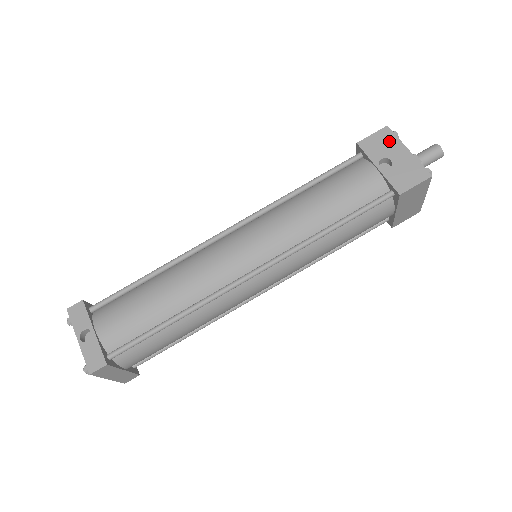
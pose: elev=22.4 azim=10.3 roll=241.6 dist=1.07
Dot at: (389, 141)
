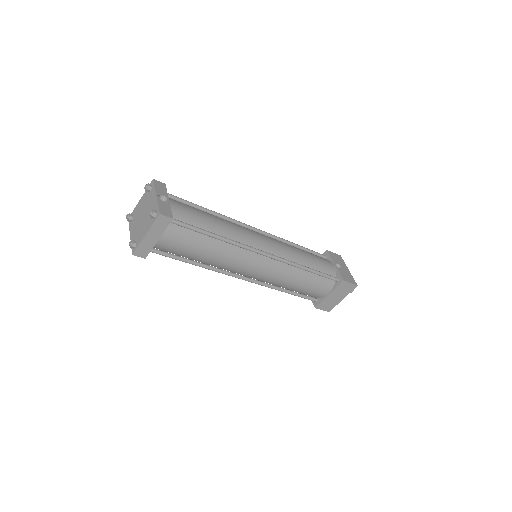
Dot at: (341, 261)
